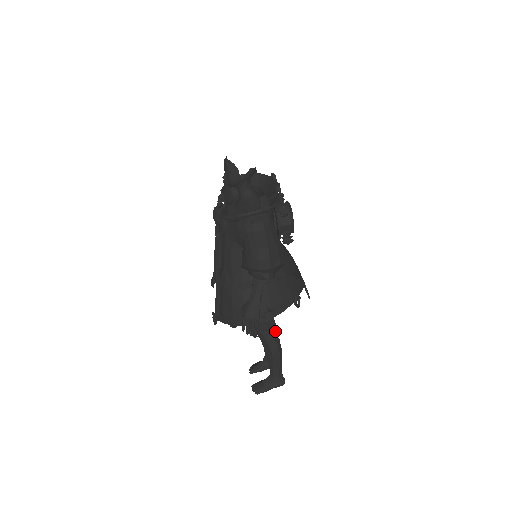
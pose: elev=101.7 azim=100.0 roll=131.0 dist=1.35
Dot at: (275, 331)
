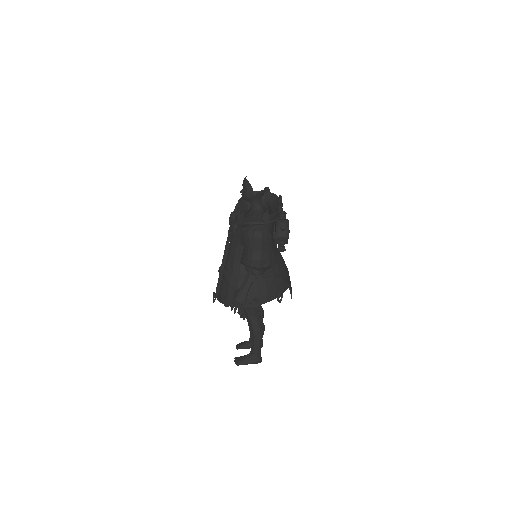
Dot at: (262, 319)
